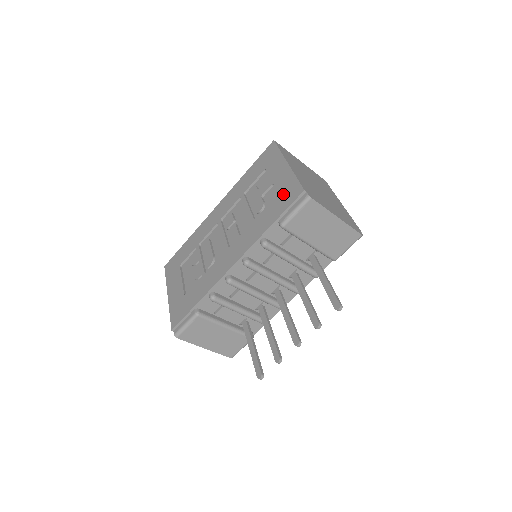
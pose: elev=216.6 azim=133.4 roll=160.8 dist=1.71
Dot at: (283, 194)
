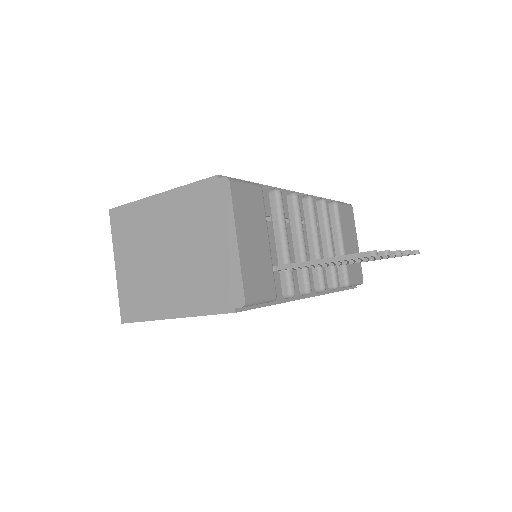
Dot at: occluded
